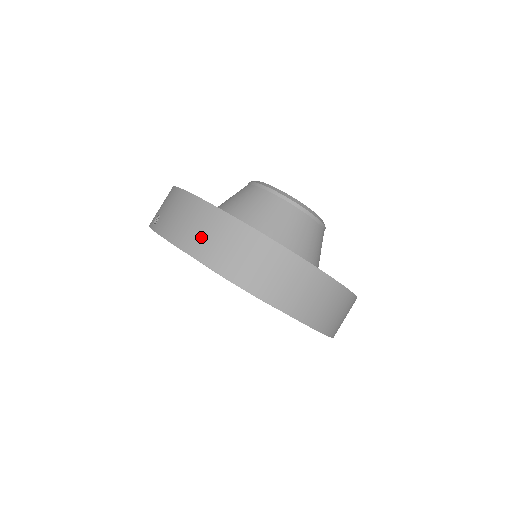
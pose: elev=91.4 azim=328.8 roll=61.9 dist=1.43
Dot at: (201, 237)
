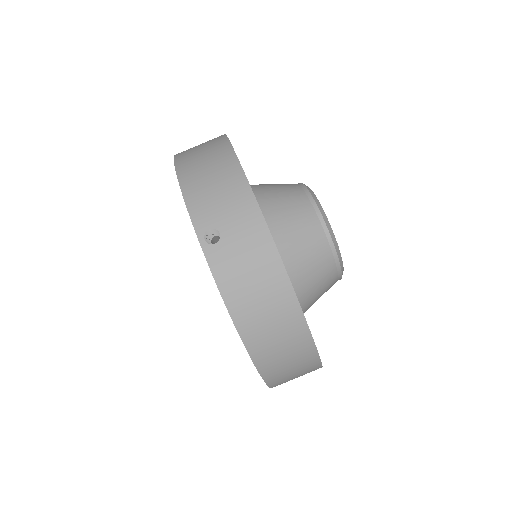
Dot at: (264, 327)
